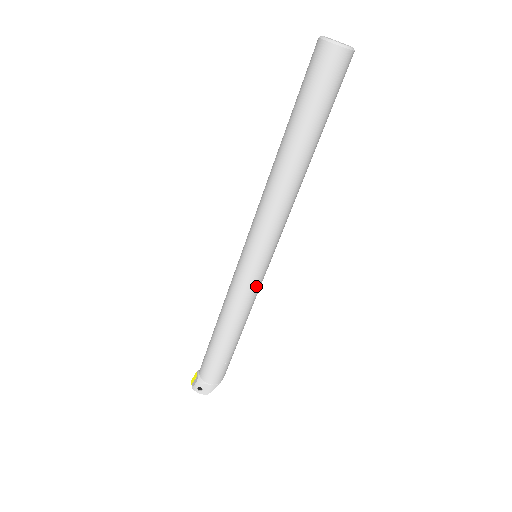
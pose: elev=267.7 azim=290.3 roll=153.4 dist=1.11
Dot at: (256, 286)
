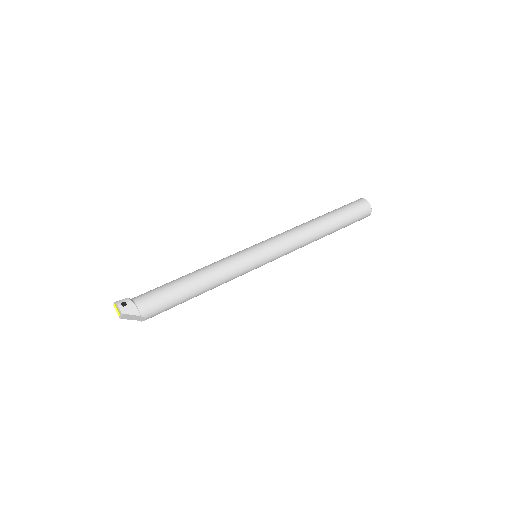
Dot at: (245, 266)
